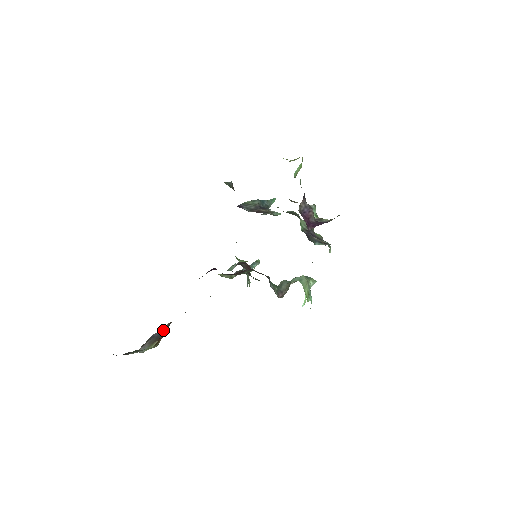
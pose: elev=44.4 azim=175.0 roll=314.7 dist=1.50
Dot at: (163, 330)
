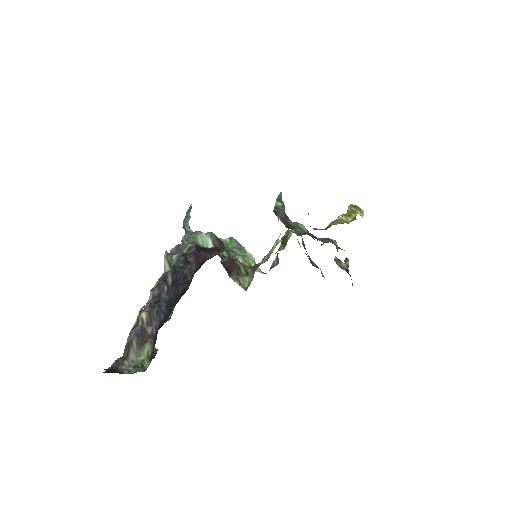
Dot at: (146, 324)
